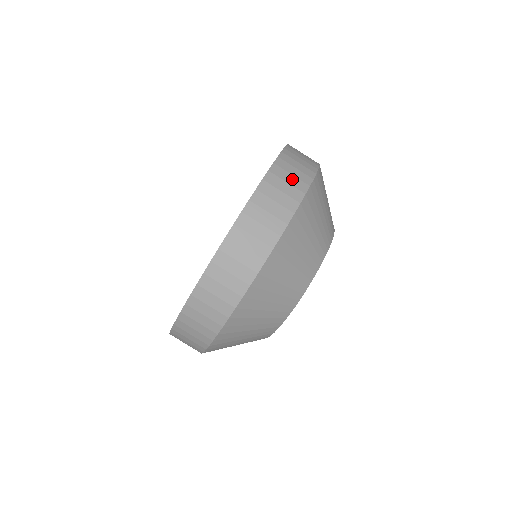
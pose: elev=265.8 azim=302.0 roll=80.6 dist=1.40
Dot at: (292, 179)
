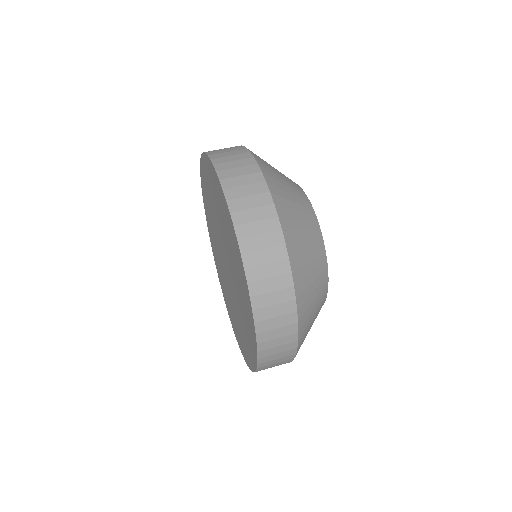
Dot at: (228, 150)
